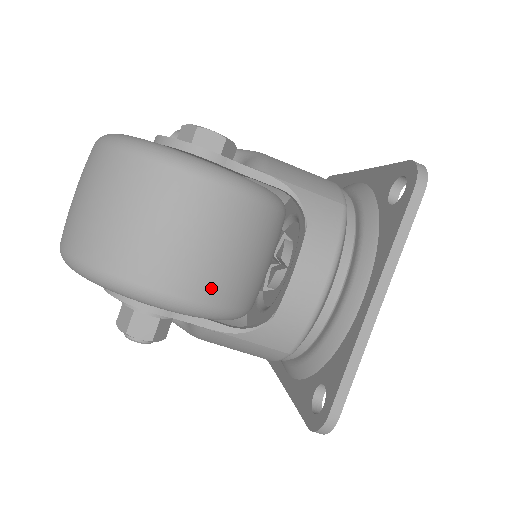
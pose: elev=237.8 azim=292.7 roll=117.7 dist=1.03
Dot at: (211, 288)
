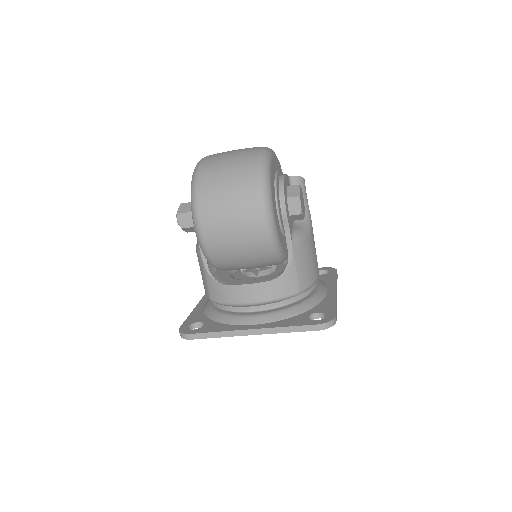
Dot at: (217, 250)
